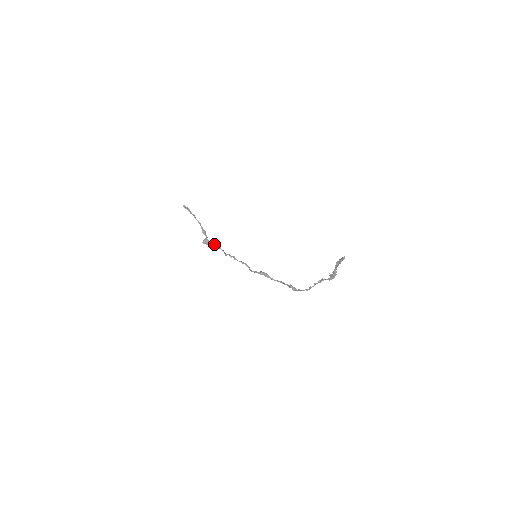
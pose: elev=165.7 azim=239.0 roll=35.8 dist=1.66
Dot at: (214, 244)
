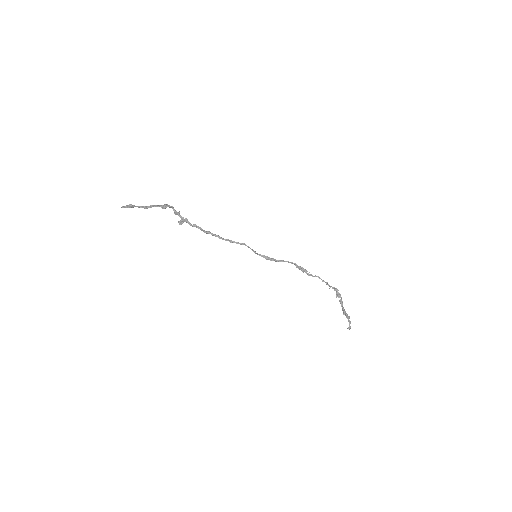
Dot at: (194, 226)
